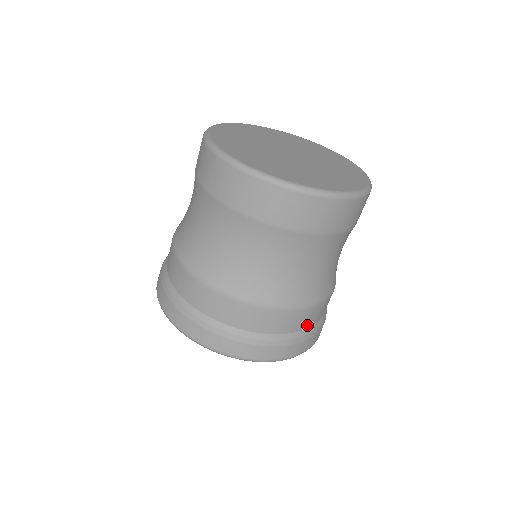
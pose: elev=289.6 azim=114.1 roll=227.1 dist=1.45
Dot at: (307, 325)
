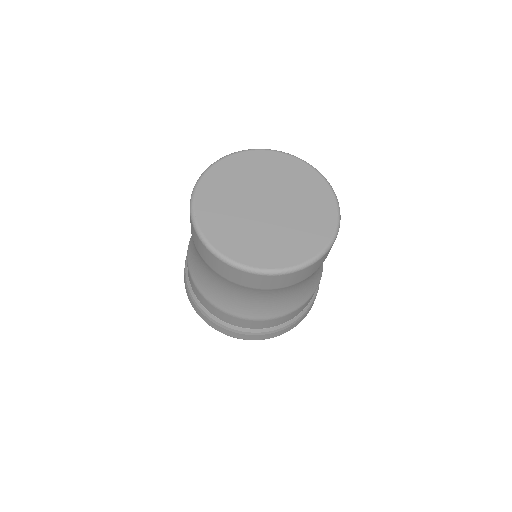
Dot at: (285, 321)
